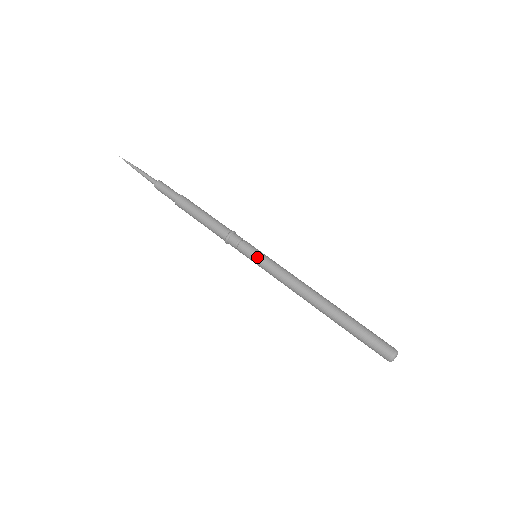
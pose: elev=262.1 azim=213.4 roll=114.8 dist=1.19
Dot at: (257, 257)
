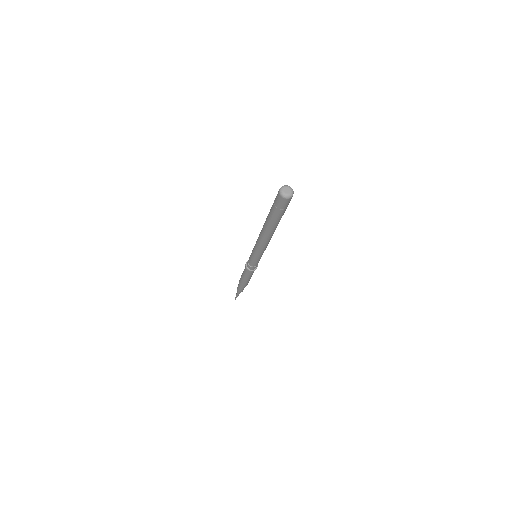
Dot at: occluded
